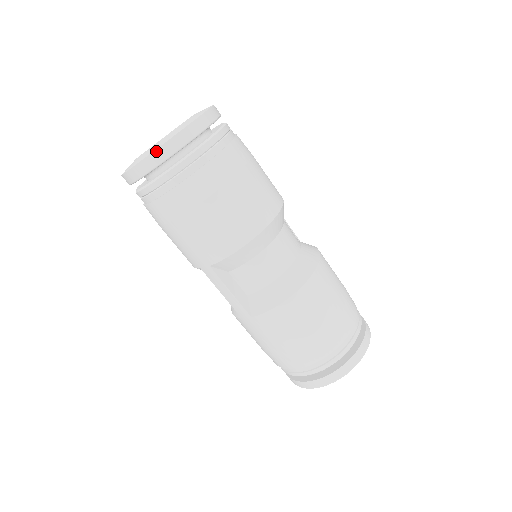
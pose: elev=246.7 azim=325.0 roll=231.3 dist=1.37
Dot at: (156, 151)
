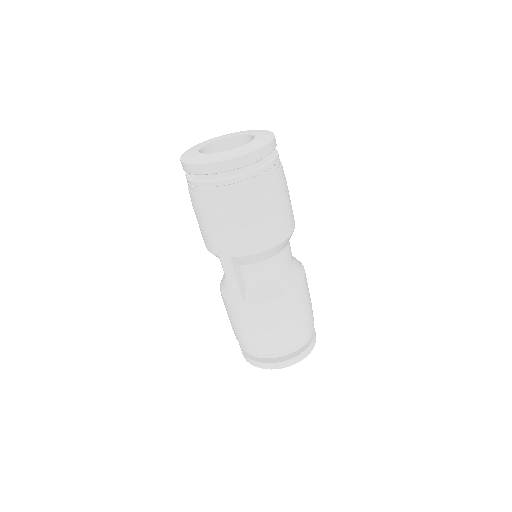
Dot at: (231, 160)
